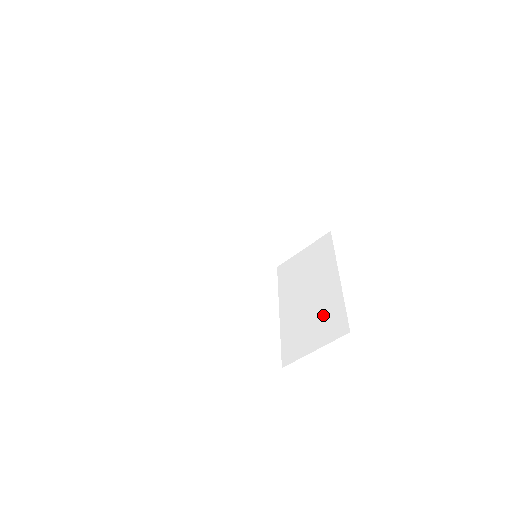
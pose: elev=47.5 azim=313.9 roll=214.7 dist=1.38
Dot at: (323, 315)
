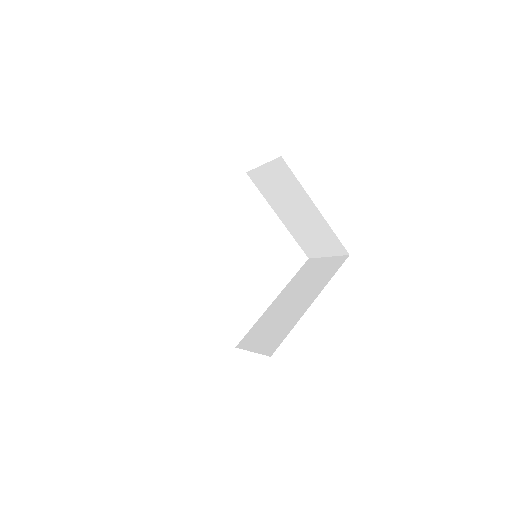
Dot at: (320, 235)
